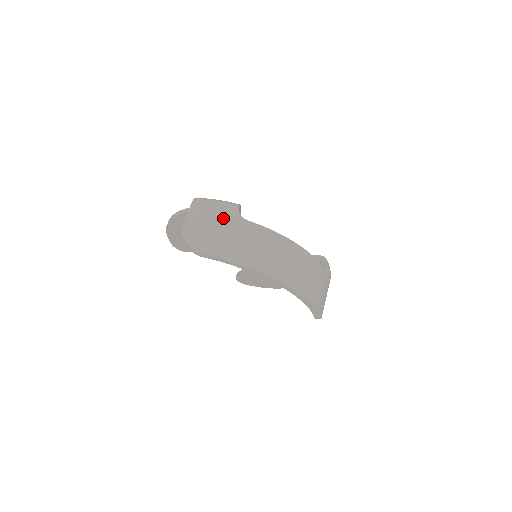
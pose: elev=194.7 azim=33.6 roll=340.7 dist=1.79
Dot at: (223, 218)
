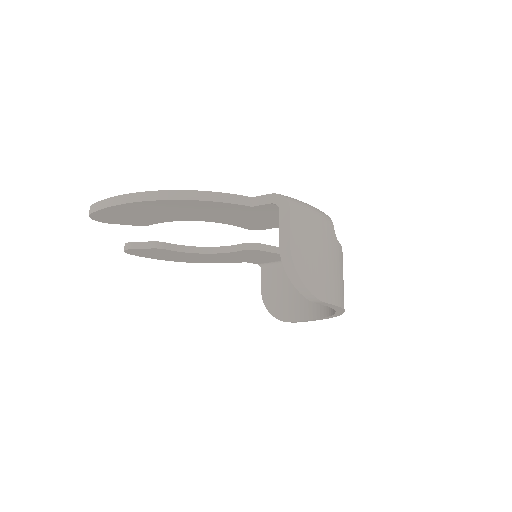
Dot at: (328, 241)
